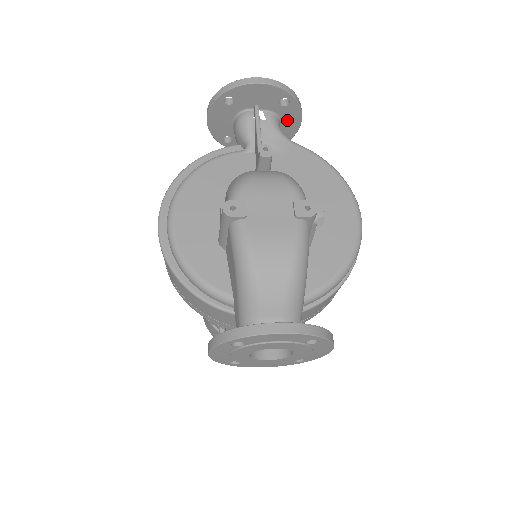
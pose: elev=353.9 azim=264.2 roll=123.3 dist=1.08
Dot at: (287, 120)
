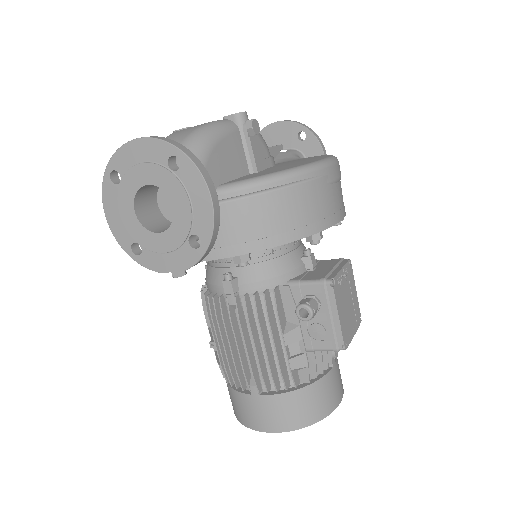
Dot at: (311, 156)
